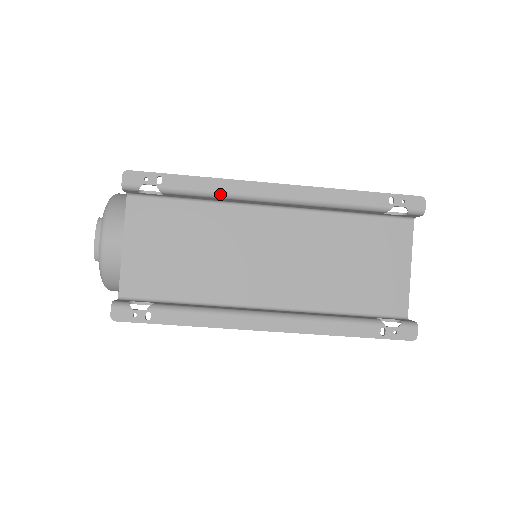
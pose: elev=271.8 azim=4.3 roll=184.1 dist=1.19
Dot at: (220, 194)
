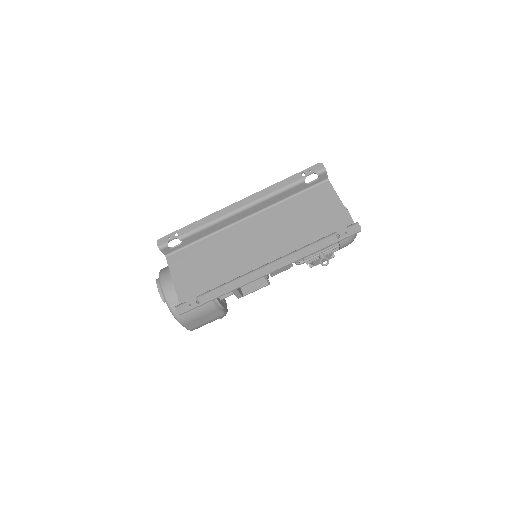
Dot at: (210, 223)
